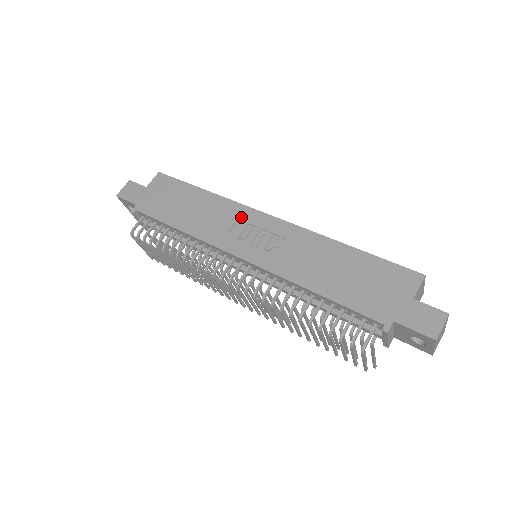
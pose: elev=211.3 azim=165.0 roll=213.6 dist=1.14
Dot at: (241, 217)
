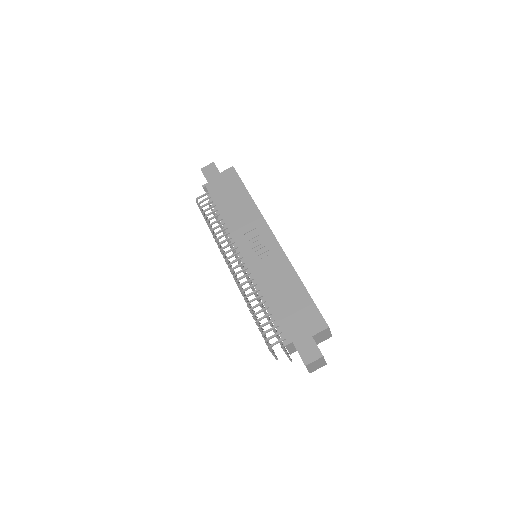
Dot at: (258, 227)
